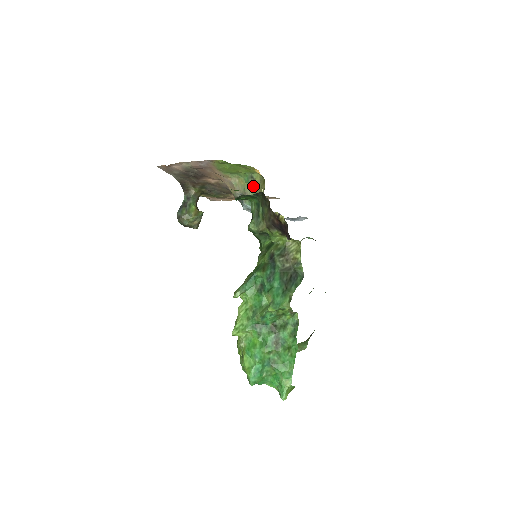
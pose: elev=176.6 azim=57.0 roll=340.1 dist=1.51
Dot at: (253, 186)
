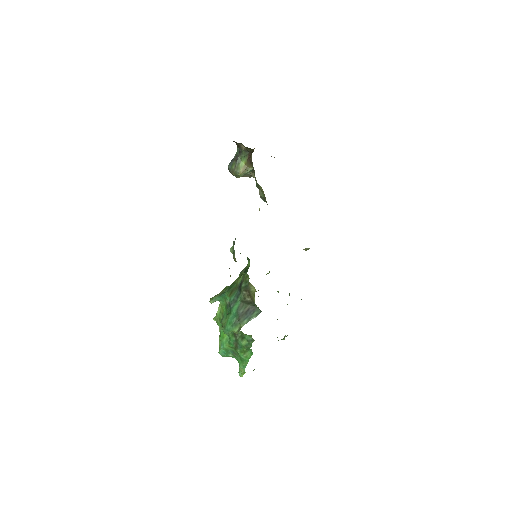
Dot at: (261, 192)
